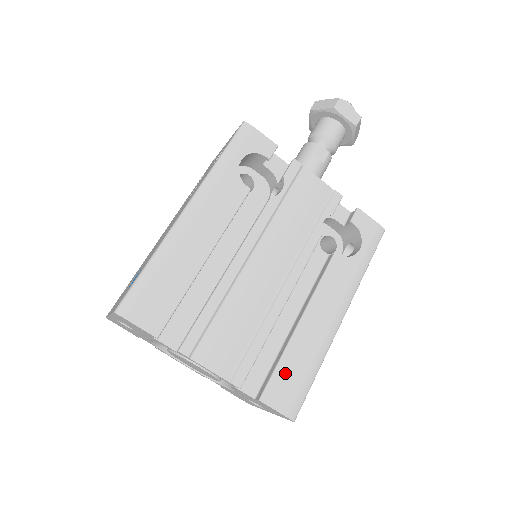
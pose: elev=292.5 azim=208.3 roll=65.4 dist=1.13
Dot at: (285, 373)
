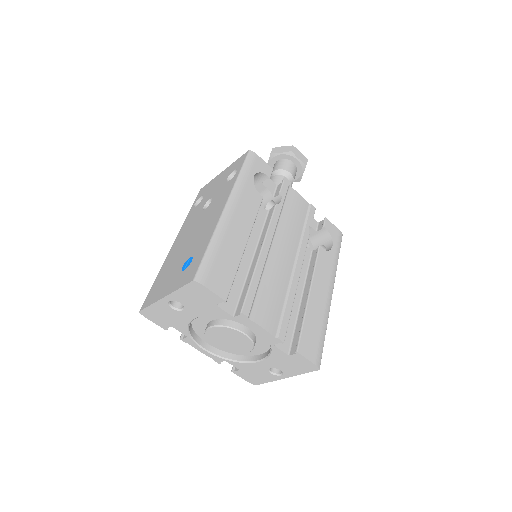
Dot at: (308, 332)
